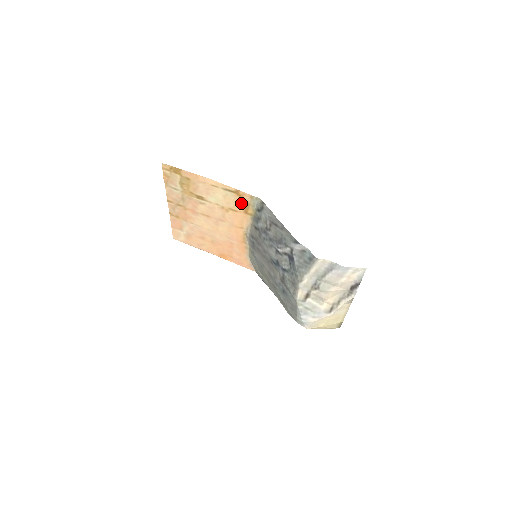
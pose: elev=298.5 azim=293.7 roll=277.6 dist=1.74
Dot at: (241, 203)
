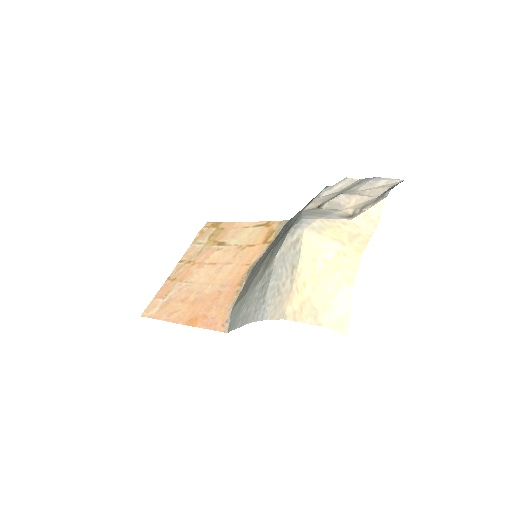
Dot at: (265, 234)
